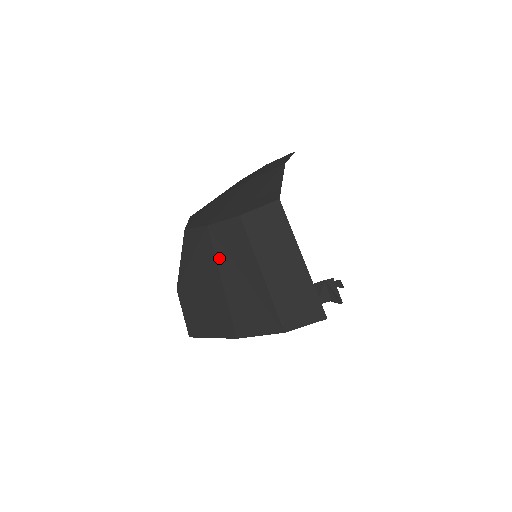
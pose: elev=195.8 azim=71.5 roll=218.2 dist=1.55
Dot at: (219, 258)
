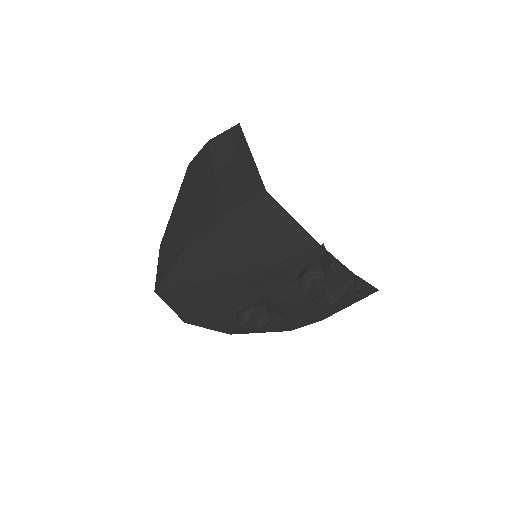
Dot at: (190, 183)
